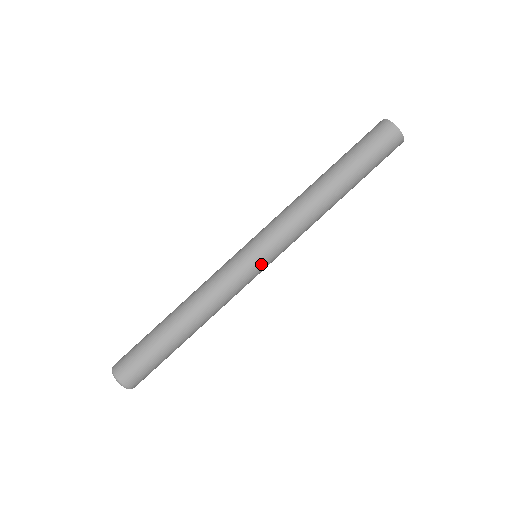
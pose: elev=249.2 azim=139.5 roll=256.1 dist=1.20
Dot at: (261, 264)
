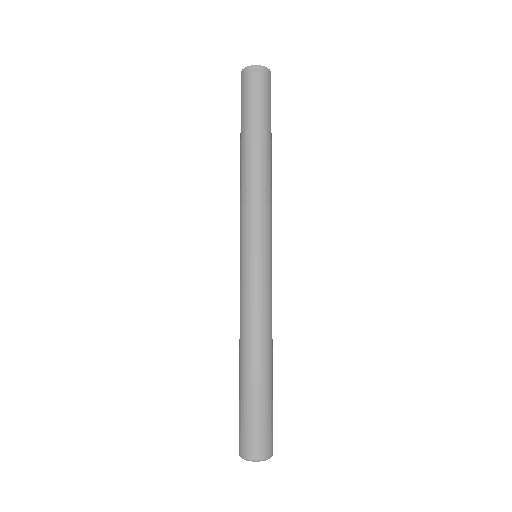
Dot at: (262, 256)
